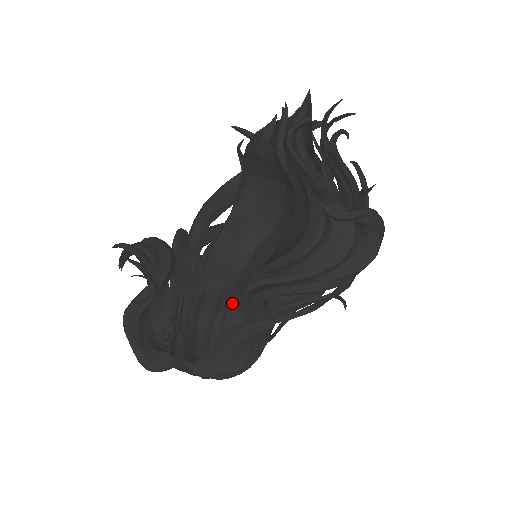
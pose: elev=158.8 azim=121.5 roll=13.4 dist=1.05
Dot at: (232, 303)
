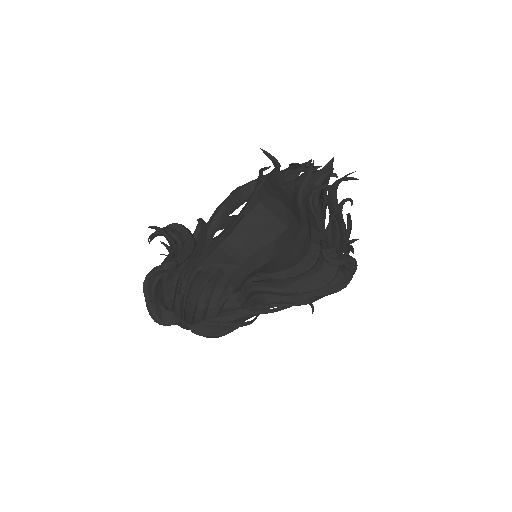
Dot at: (222, 277)
